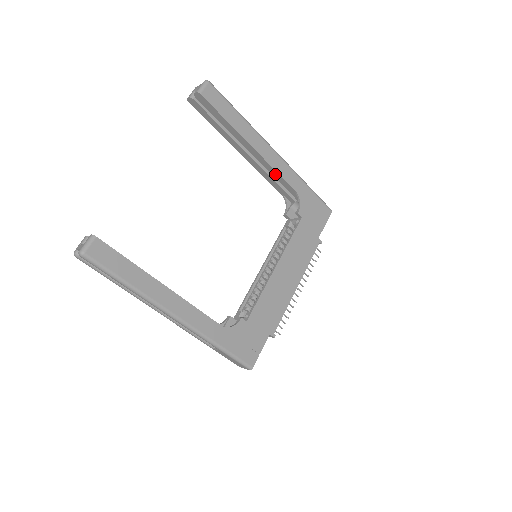
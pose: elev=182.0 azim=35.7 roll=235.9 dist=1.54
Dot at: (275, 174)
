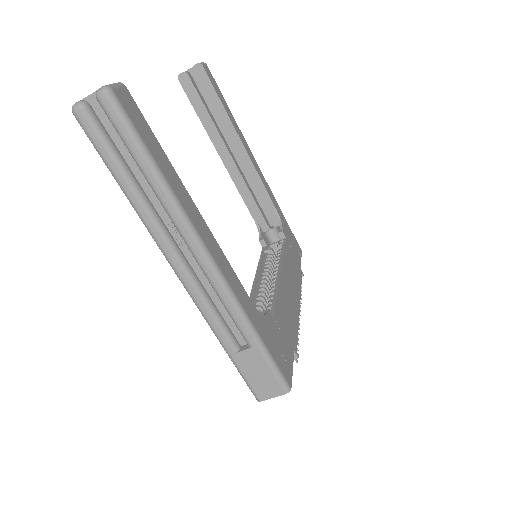
Dot at: (258, 185)
